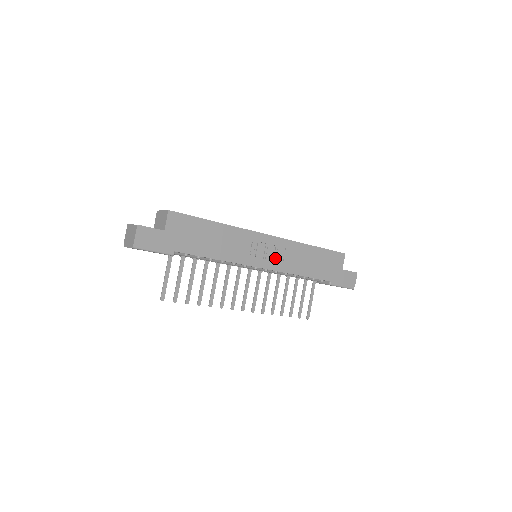
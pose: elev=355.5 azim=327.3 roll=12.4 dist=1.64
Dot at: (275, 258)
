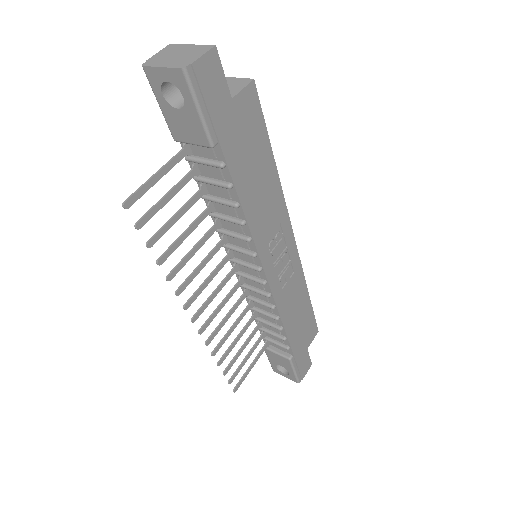
Dot at: (280, 275)
